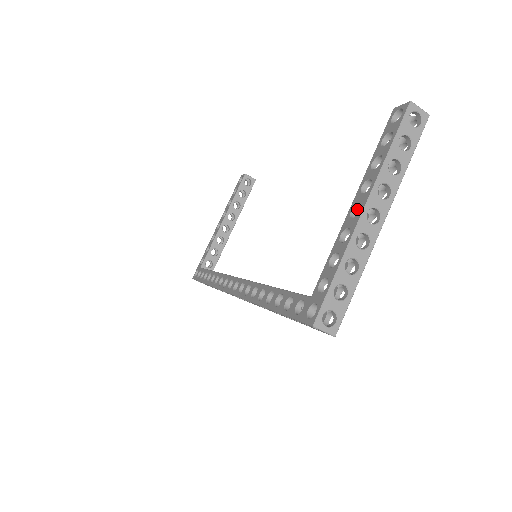
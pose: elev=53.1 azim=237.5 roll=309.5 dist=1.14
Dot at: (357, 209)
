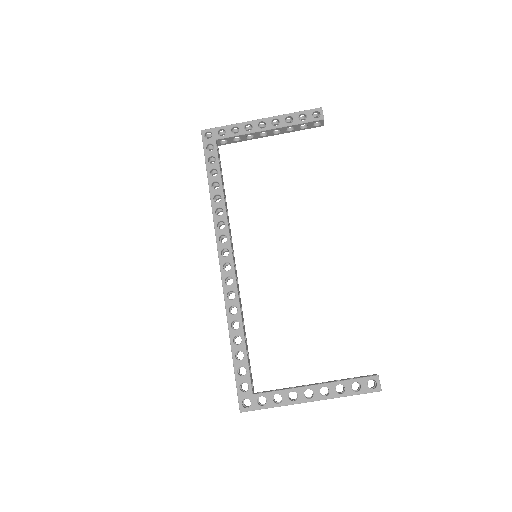
Dot at: (311, 389)
